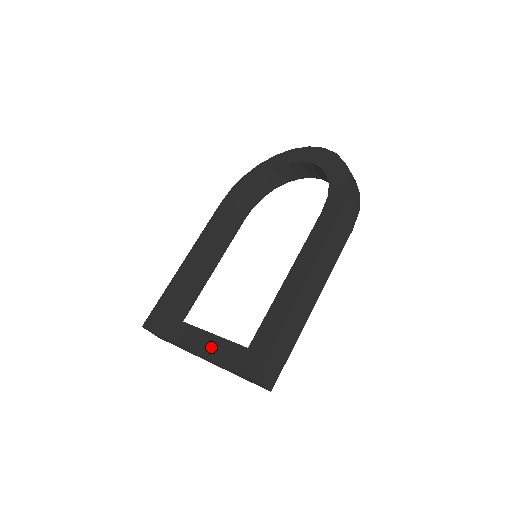
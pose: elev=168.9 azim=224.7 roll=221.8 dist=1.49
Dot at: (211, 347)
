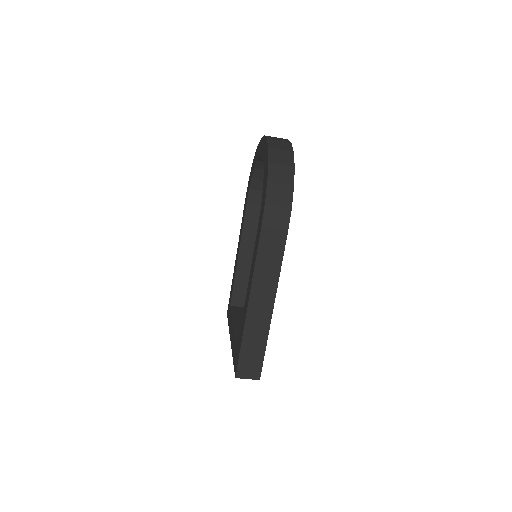
Dot at: (232, 343)
